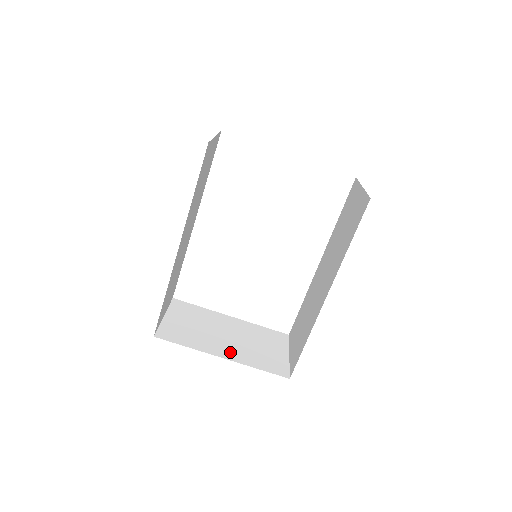
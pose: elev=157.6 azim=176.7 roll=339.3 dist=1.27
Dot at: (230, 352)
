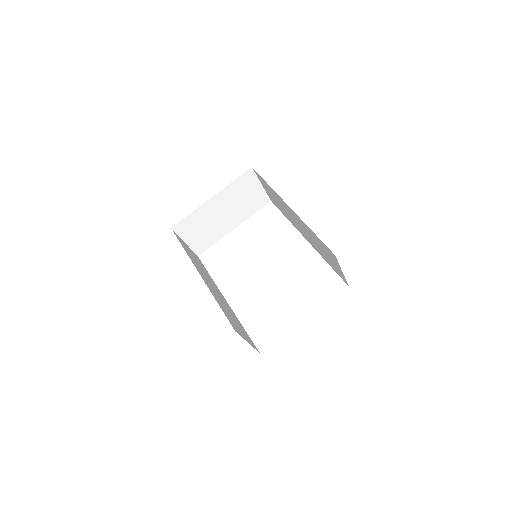
Dot at: occluded
